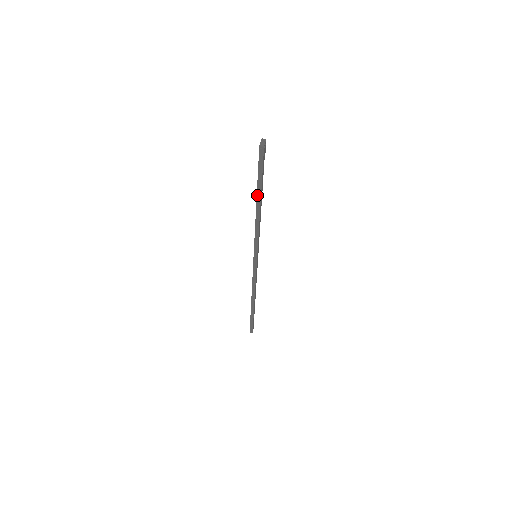
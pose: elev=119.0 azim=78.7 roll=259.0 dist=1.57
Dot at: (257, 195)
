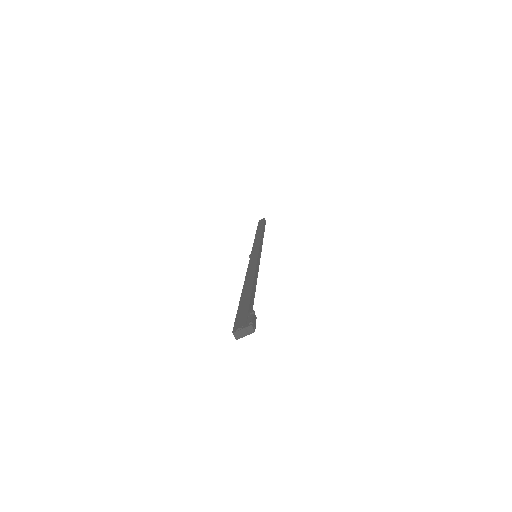
Dot at: (242, 295)
